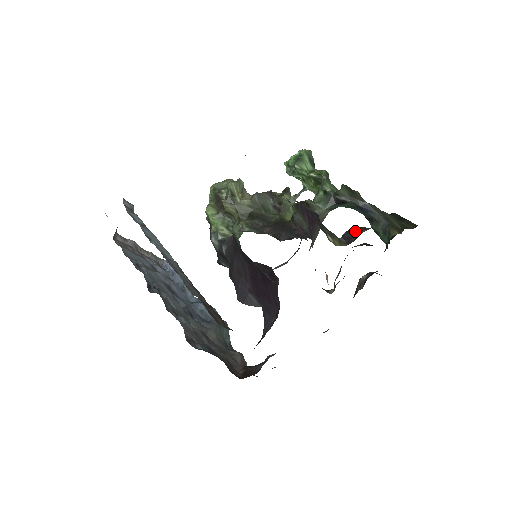
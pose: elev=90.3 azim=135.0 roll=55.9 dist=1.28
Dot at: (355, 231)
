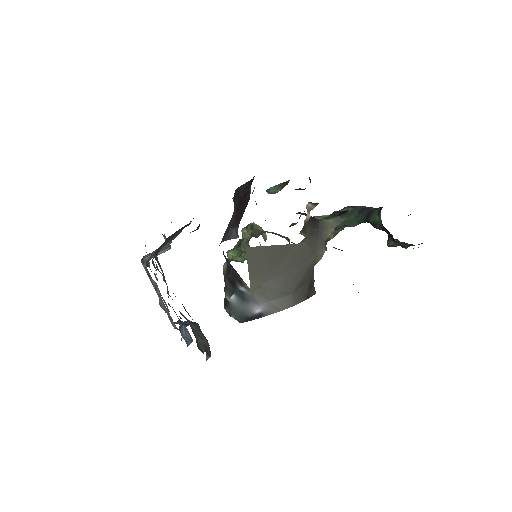
Dot at: occluded
